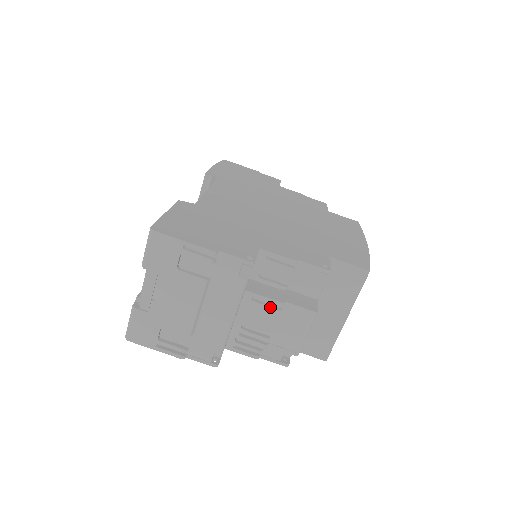
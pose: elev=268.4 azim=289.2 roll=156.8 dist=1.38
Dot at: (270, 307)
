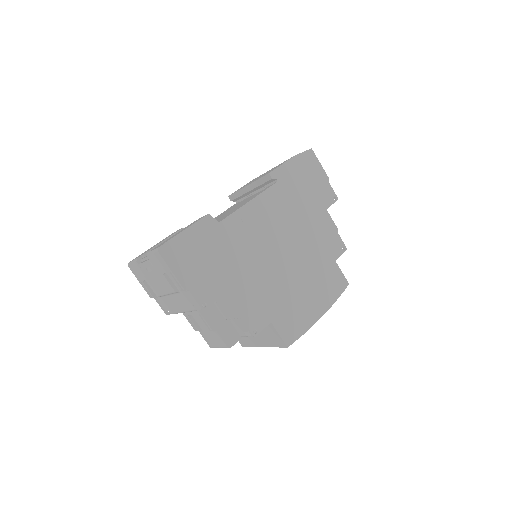
Dot at: (206, 325)
